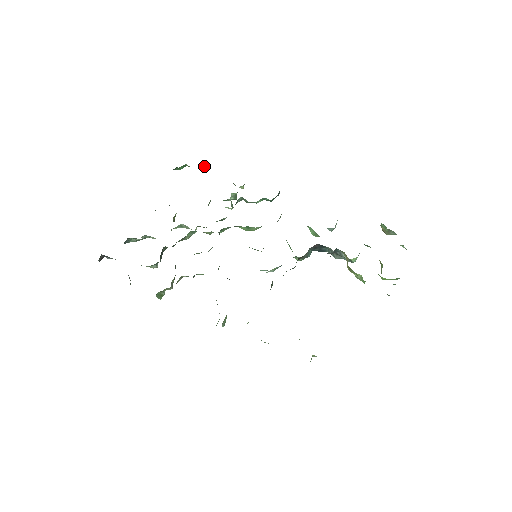
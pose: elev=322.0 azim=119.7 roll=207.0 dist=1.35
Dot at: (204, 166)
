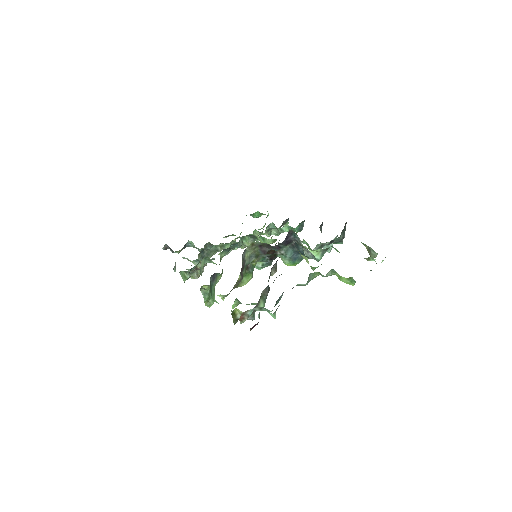
Dot at: occluded
